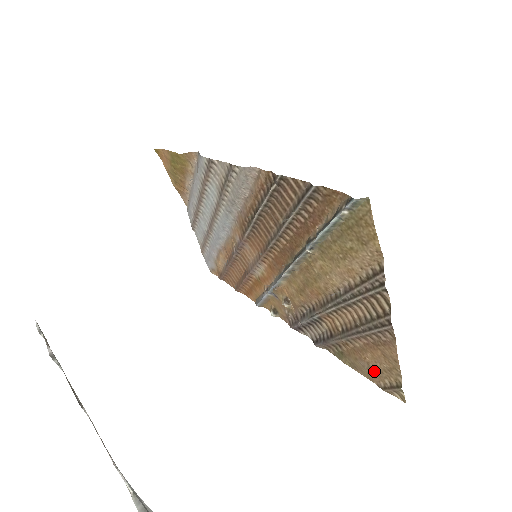
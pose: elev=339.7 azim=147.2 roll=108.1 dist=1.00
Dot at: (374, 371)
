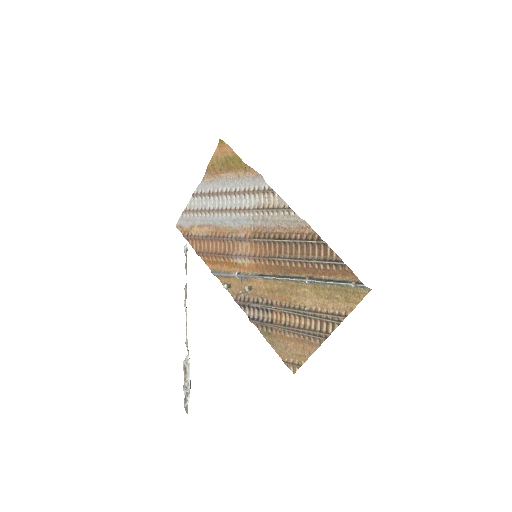
Dot at: (287, 352)
